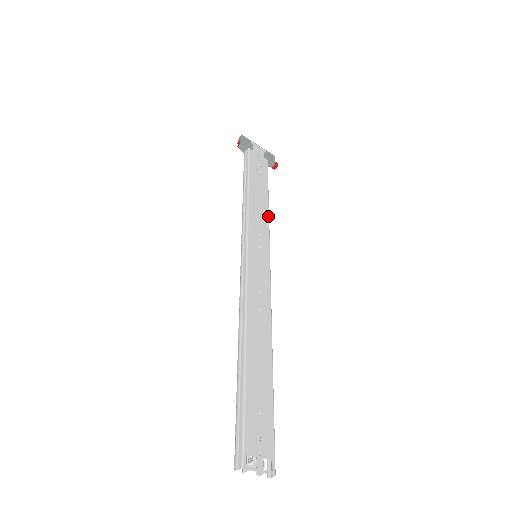
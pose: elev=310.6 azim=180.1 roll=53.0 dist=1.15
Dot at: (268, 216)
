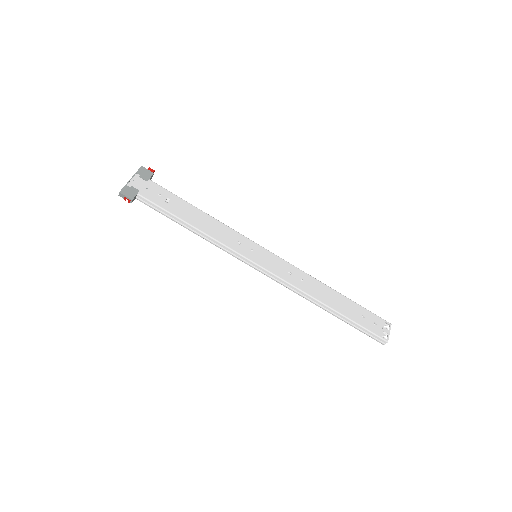
Dot at: (220, 222)
